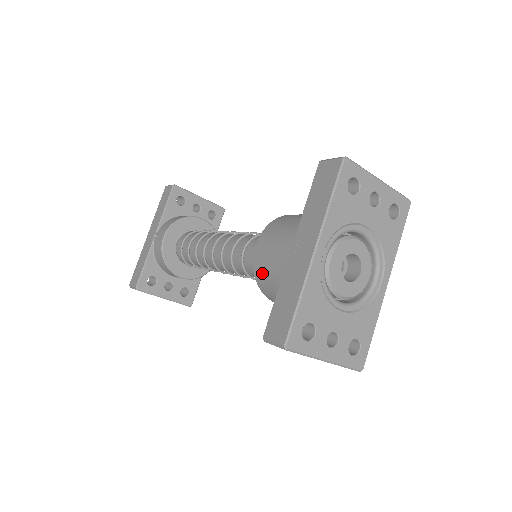
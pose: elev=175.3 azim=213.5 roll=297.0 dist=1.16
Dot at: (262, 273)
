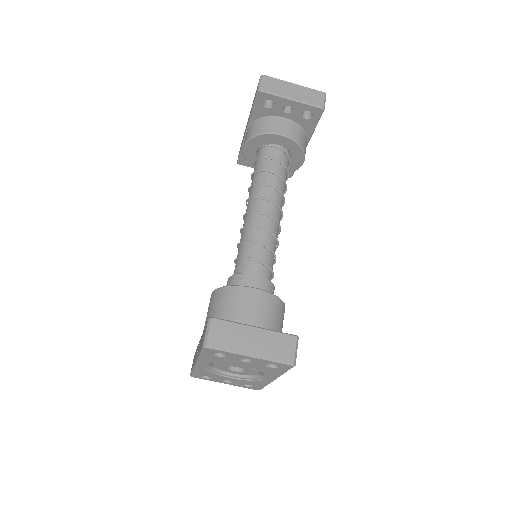
Dot at: occluded
